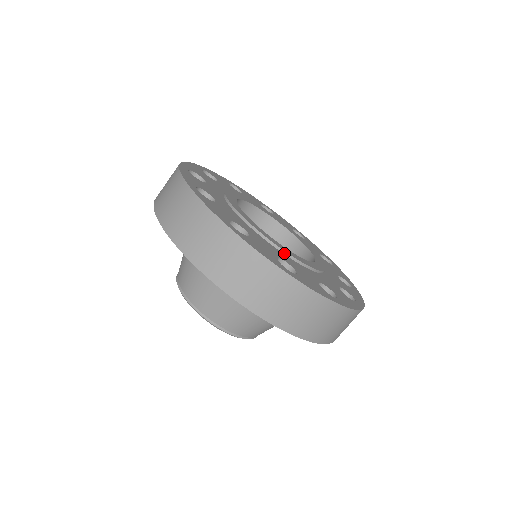
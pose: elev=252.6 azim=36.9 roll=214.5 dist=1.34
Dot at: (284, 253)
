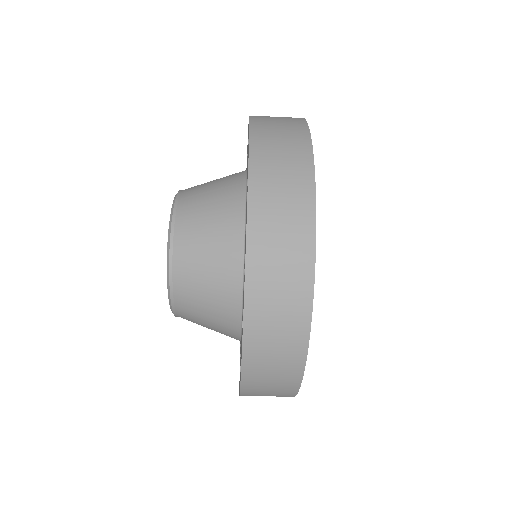
Dot at: occluded
